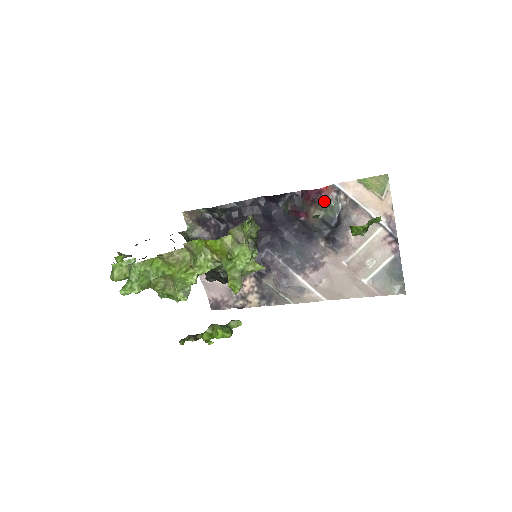
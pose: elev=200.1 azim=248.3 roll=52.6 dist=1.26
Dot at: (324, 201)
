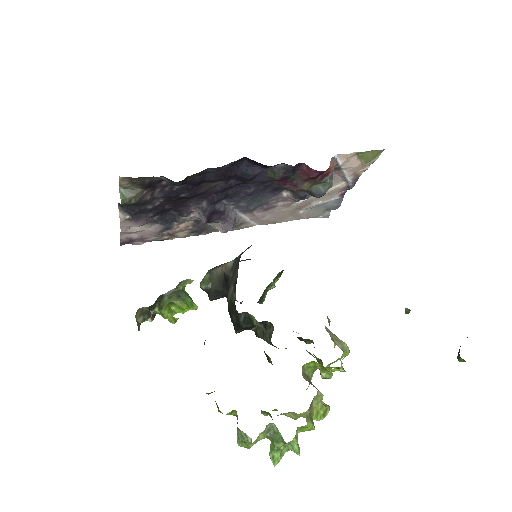
Dot at: (322, 178)
